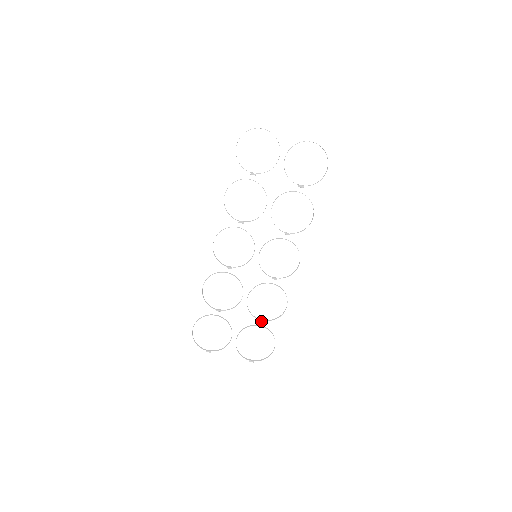
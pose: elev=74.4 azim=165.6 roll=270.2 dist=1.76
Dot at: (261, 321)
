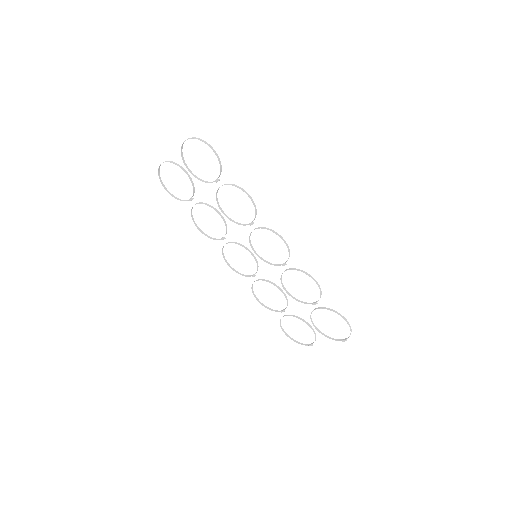
Dot at: (313, 304)
